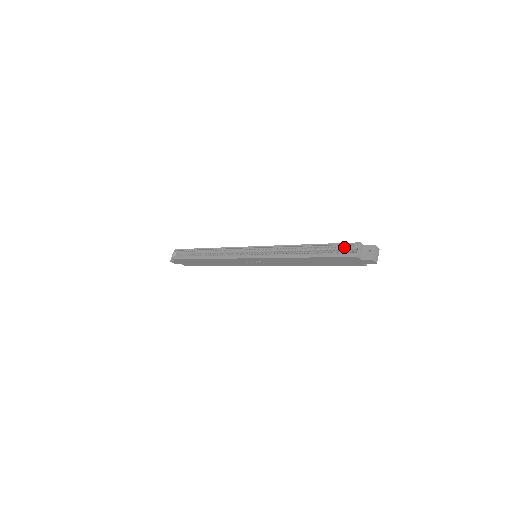
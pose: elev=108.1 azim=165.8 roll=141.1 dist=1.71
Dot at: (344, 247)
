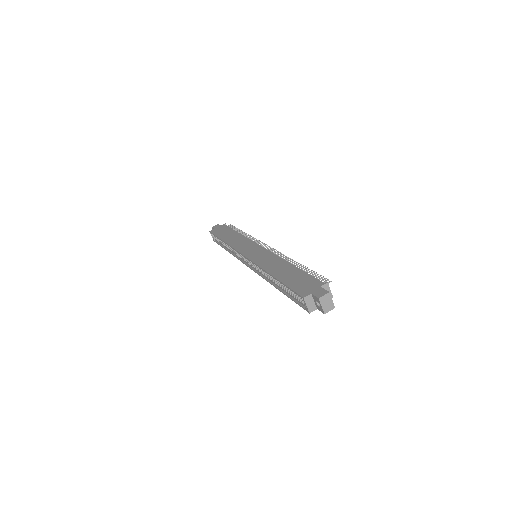
Dot at: occluded
